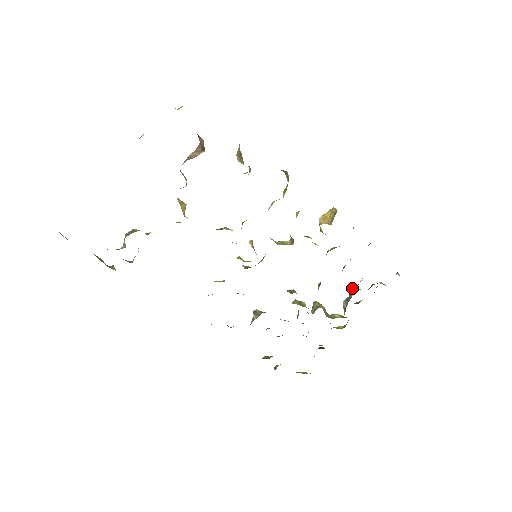
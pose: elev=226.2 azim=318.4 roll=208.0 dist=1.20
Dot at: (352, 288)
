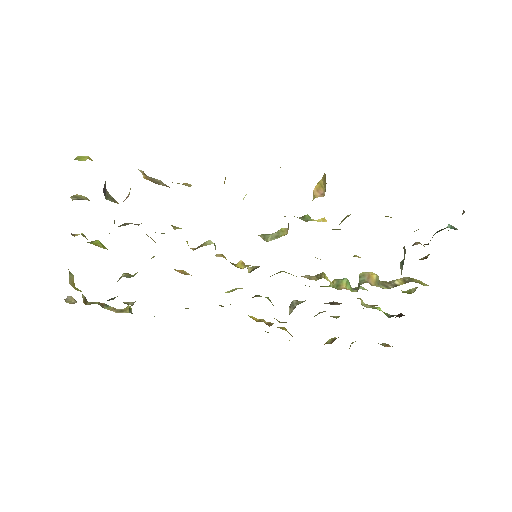
Dot at: (403, 248)
